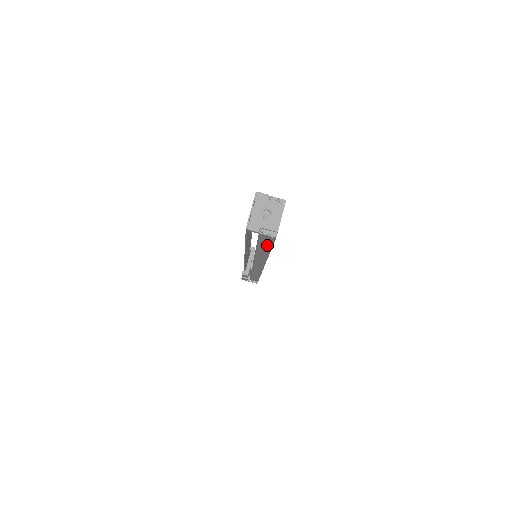
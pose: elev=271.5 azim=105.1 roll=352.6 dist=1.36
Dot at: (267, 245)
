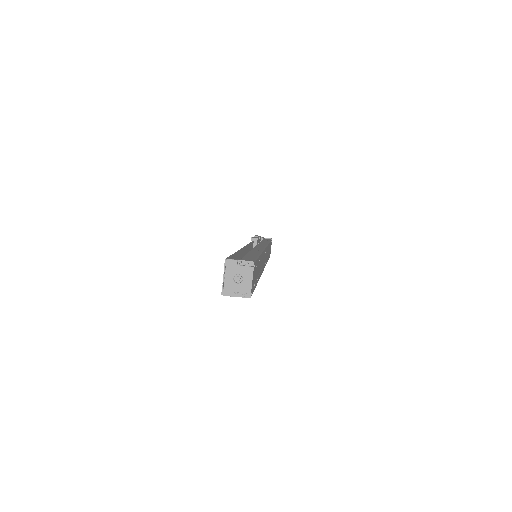
Dot at: occluded
